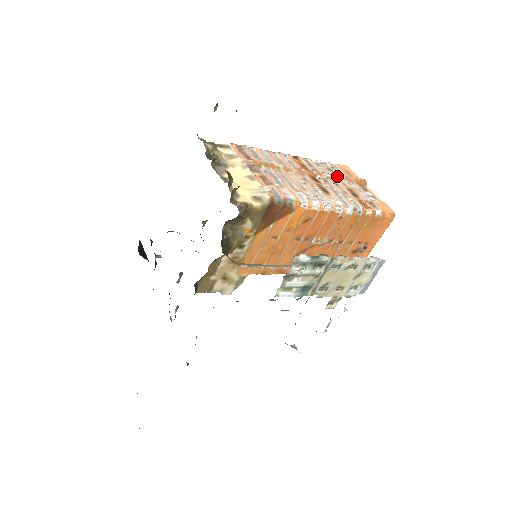
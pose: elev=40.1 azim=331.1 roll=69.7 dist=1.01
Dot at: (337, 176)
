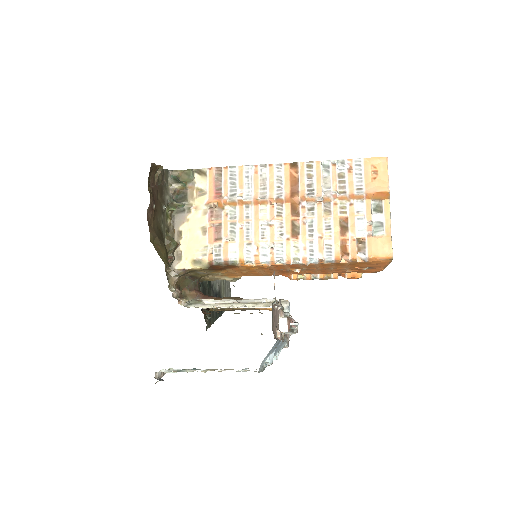
Dot at: (336, 196)
